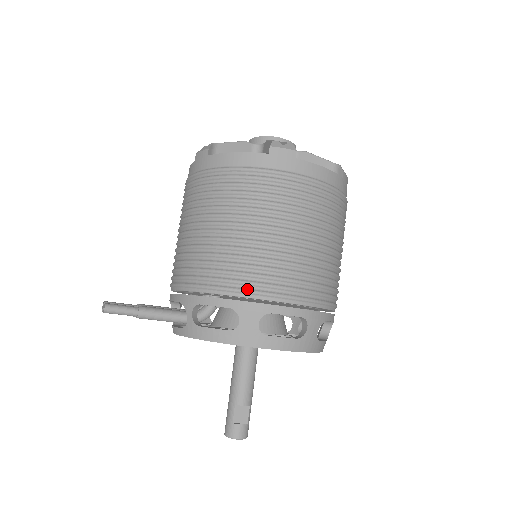
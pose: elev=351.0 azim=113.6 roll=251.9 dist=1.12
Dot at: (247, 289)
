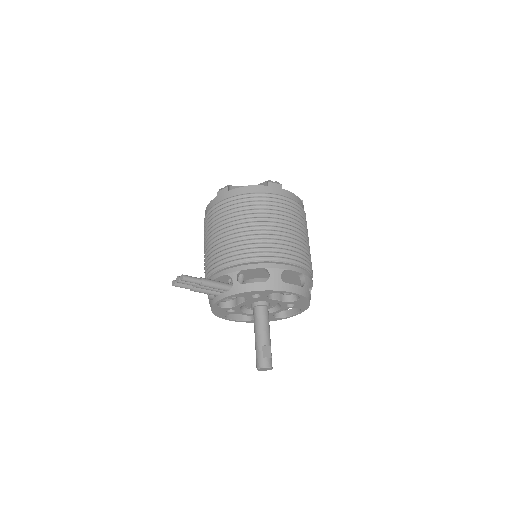
Dot at: (271, 256)
